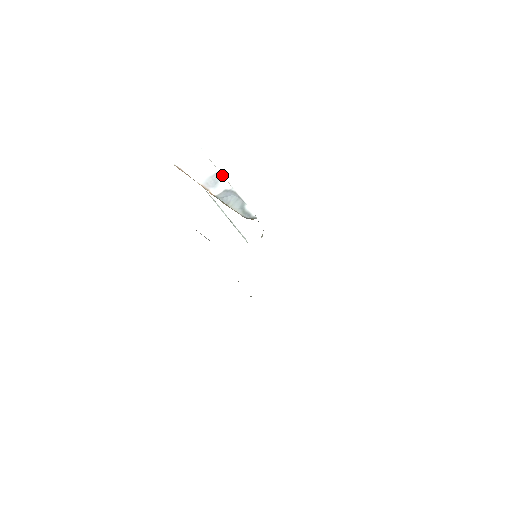
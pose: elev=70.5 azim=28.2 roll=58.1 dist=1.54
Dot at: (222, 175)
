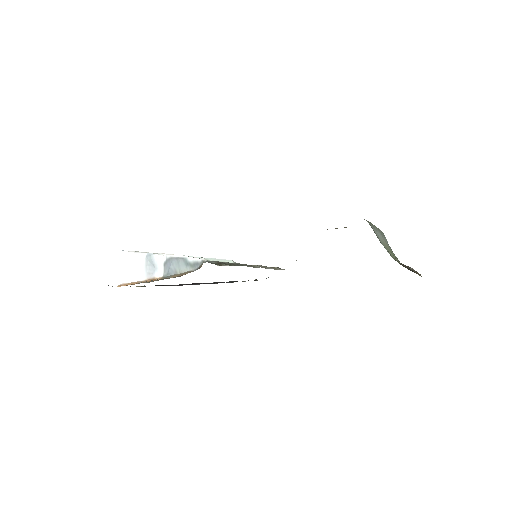
Dot at: (151, 254)
